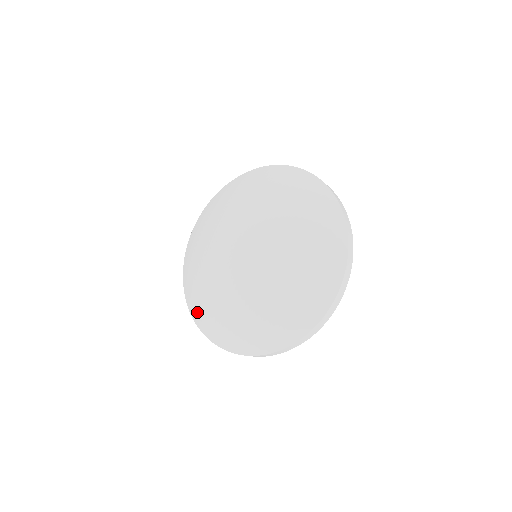
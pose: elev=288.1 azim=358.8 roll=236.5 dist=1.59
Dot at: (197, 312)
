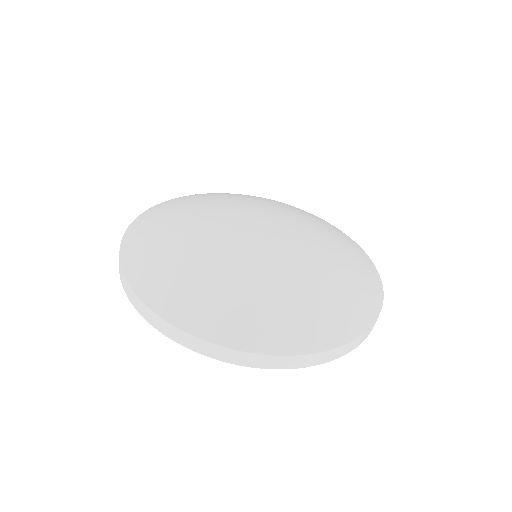
Dot at: (187, 307)
